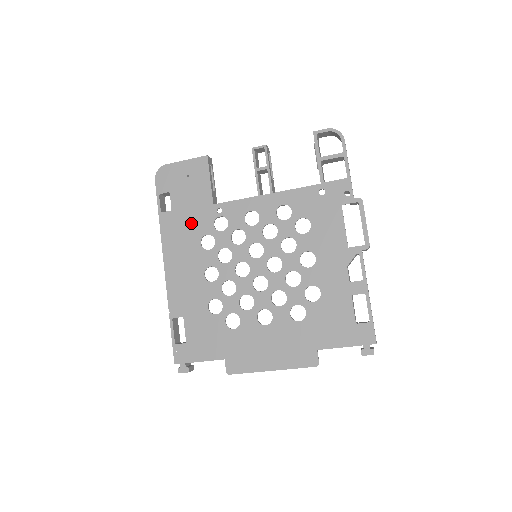
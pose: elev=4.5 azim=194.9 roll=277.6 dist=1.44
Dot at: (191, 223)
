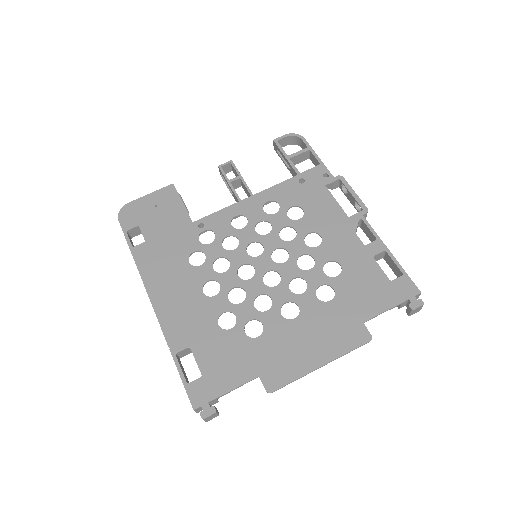
Dot at: (172, 246)
